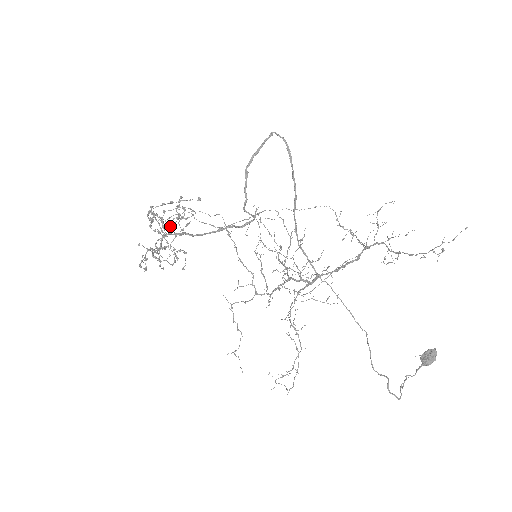
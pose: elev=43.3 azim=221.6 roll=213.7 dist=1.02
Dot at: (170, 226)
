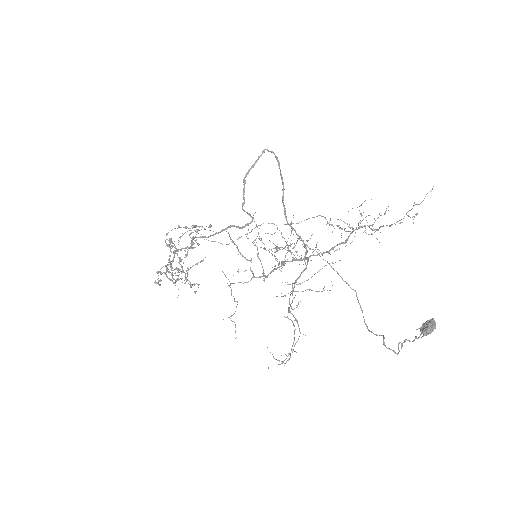
Dot at: (187, 267)
